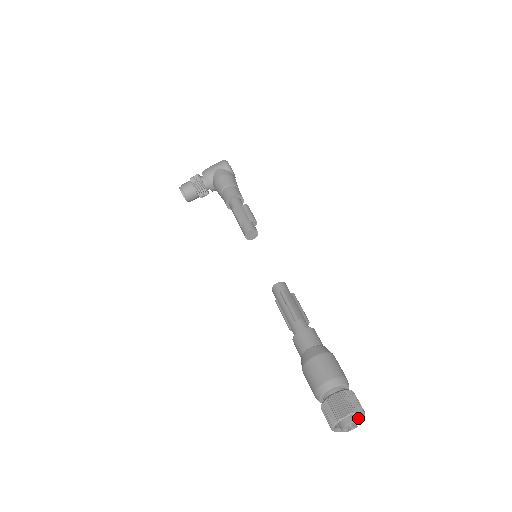
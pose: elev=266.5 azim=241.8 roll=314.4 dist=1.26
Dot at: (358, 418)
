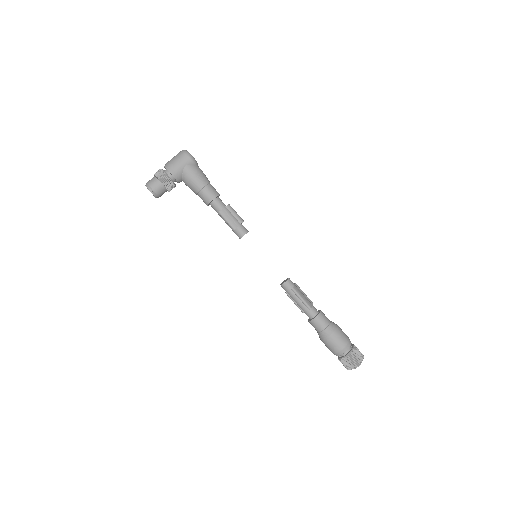
Dot at: occluded
